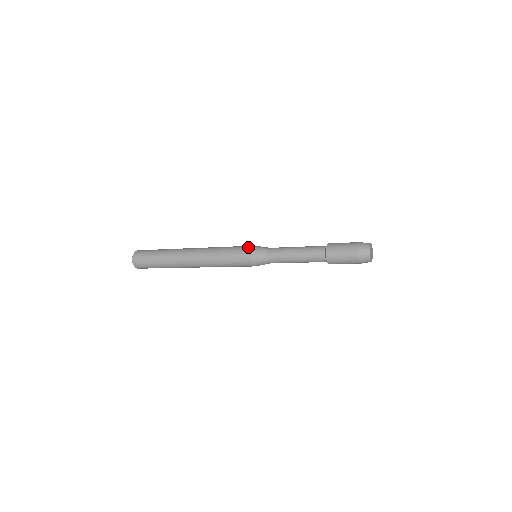
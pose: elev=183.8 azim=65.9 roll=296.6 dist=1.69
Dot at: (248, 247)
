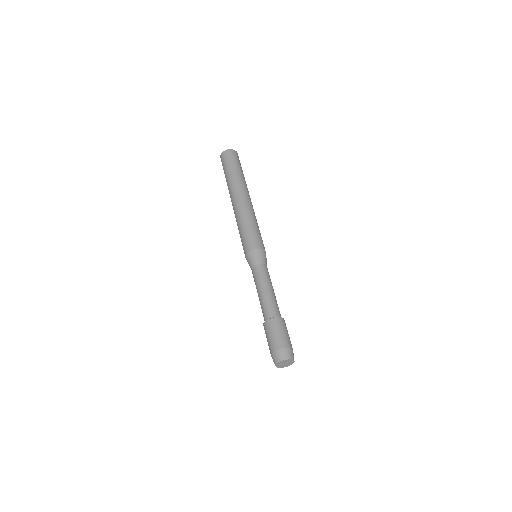
Dot at: occluded
